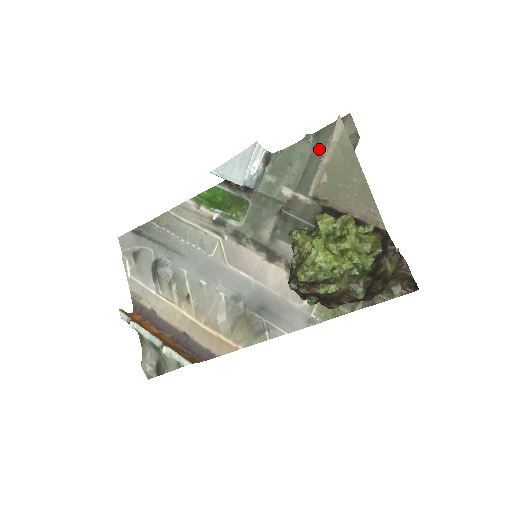
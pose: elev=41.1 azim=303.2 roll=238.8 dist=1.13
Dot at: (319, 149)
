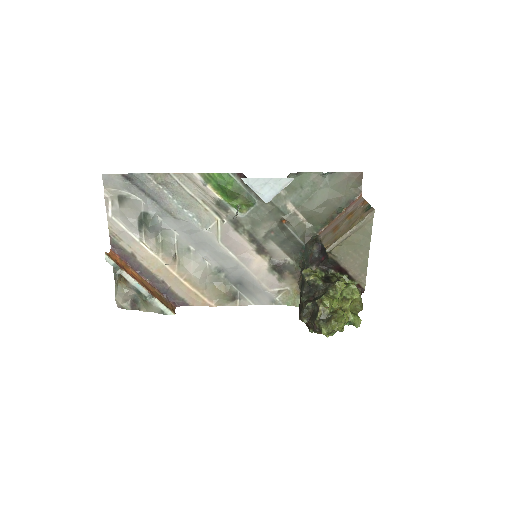
Dot at: (329, 187)
